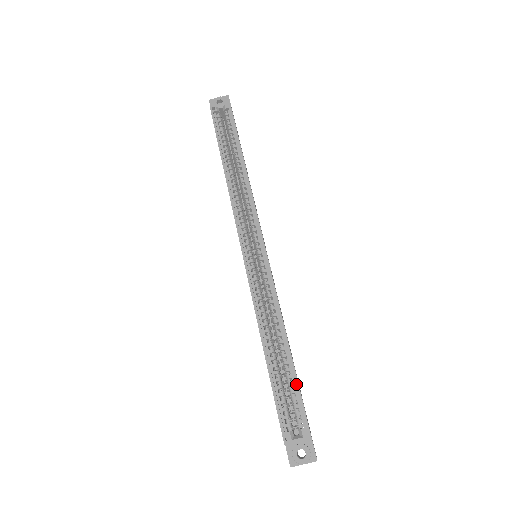
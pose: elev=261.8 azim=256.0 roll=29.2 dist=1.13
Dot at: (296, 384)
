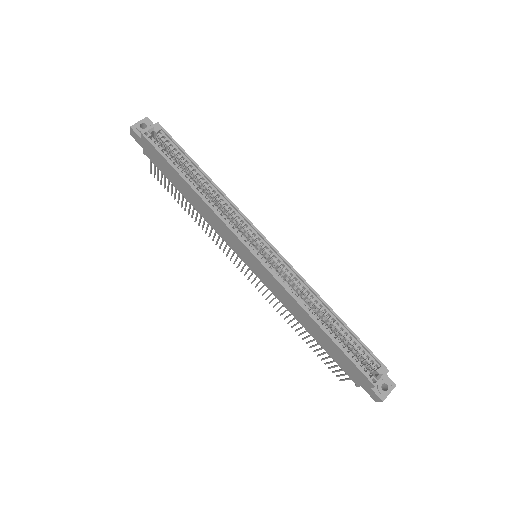
Dot at: (357, 339)
